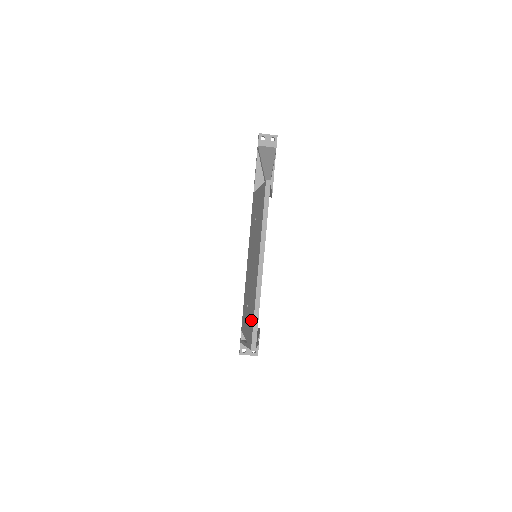
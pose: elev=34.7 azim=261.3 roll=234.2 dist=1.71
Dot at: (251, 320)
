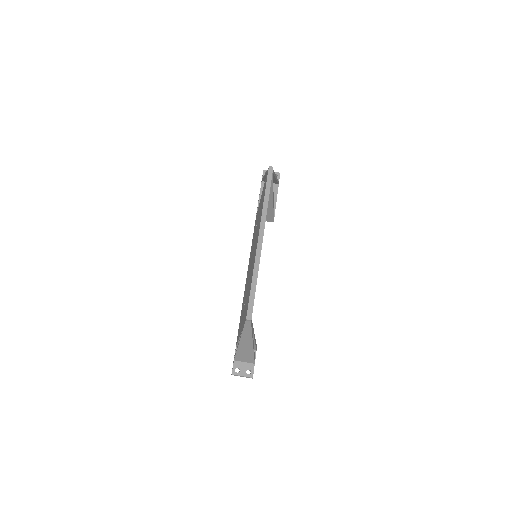
Dot at: (248, 296)
